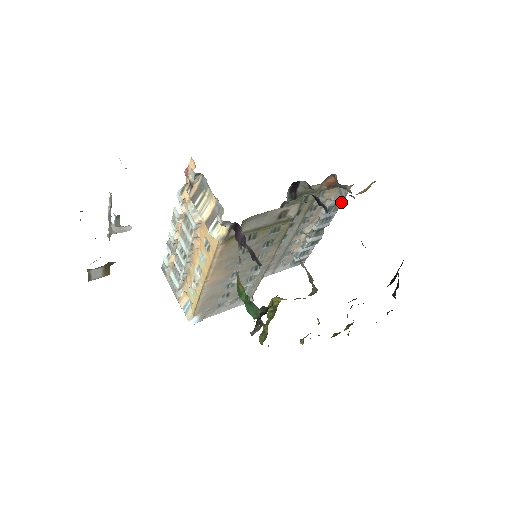
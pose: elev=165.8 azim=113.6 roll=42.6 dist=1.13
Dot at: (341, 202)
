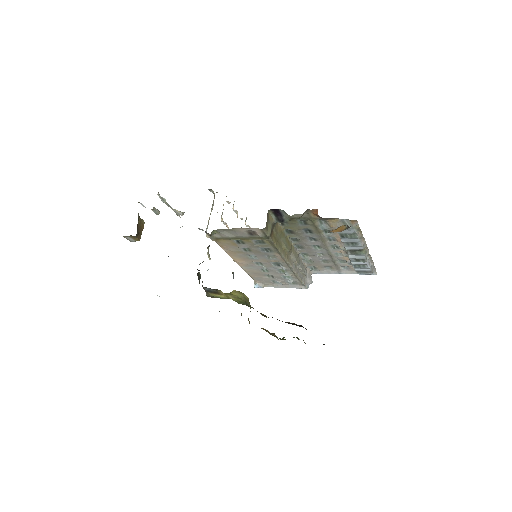
Dot at: (355, 232)
